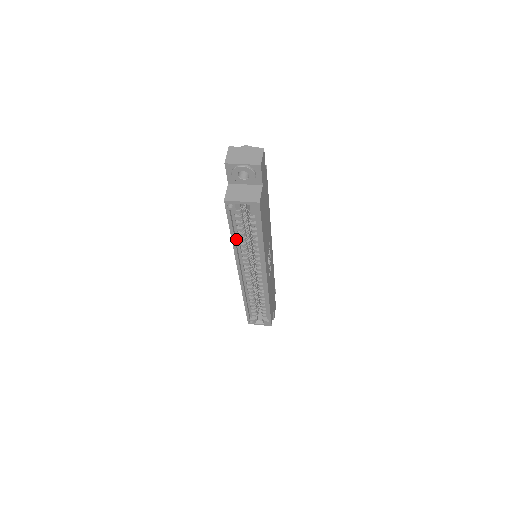
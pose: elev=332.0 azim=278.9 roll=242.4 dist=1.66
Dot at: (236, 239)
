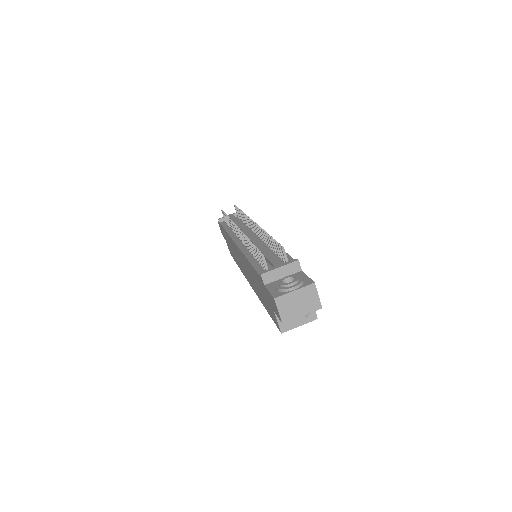
Dot at: occluded
